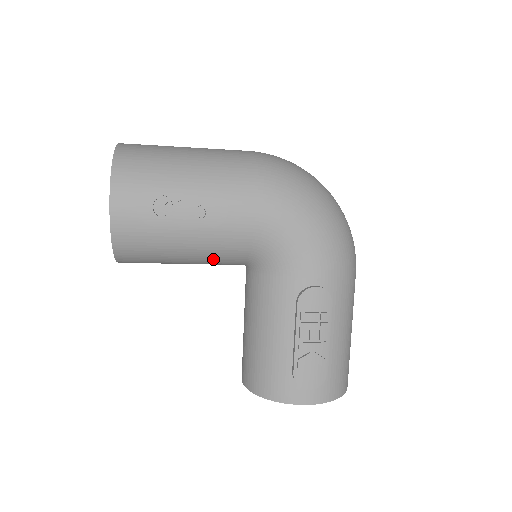
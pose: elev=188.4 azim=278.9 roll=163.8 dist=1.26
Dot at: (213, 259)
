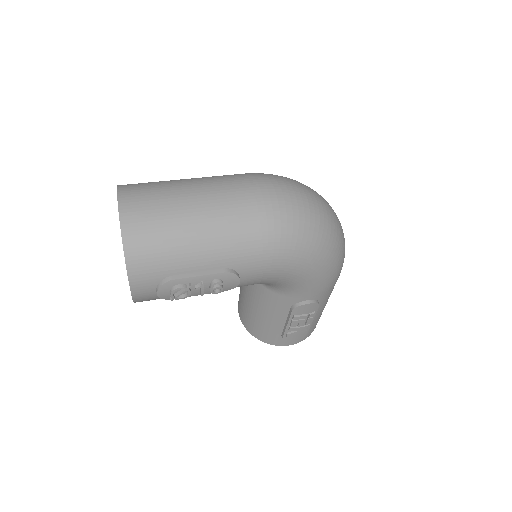
Dot at: occluded
